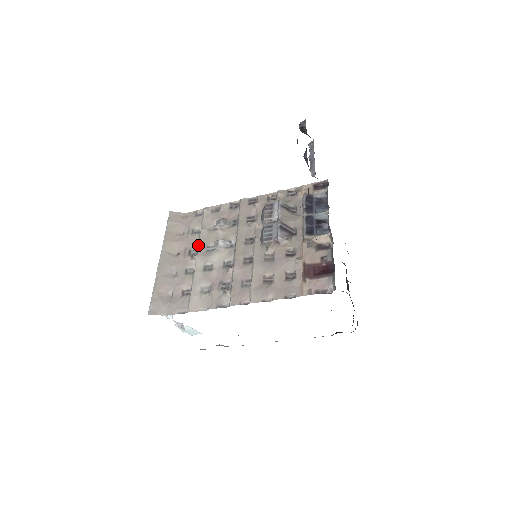
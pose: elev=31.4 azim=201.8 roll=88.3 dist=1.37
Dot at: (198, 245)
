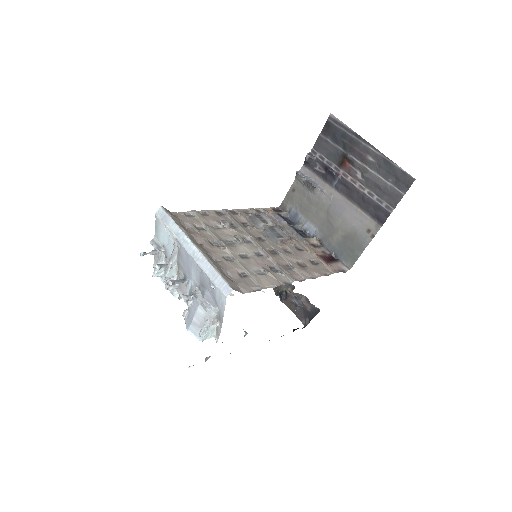
Dot at: (216, 239)
